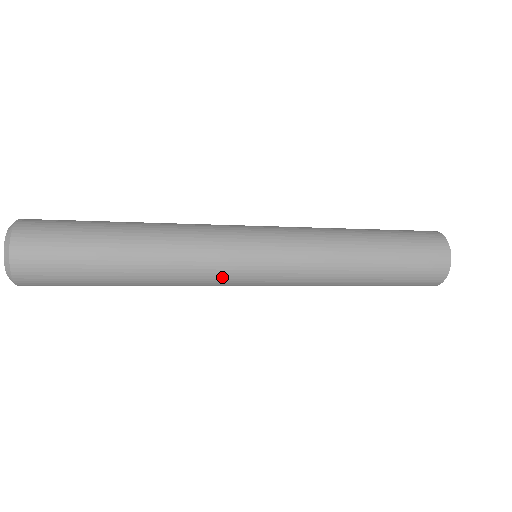
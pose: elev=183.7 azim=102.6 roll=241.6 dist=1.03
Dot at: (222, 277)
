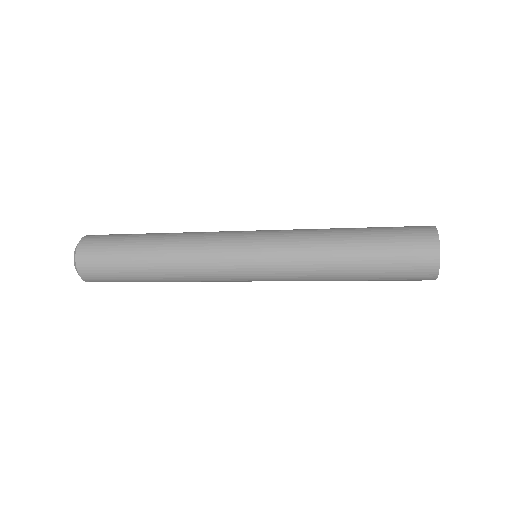
Dot at: (225, 281)
